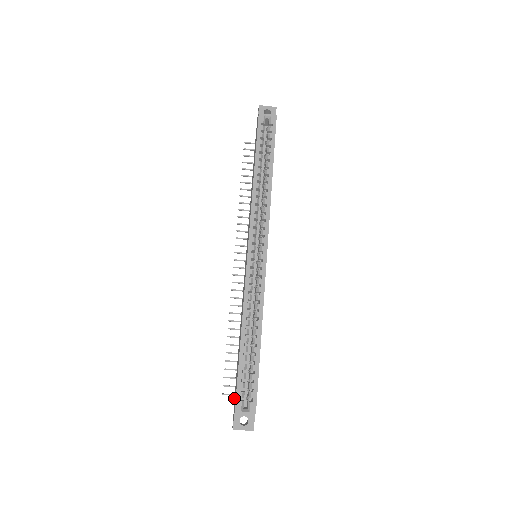
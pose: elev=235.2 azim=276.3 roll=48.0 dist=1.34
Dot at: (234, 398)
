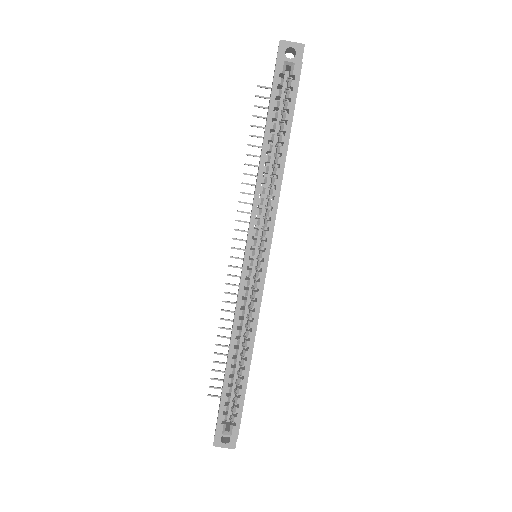
Dot at: occluded
